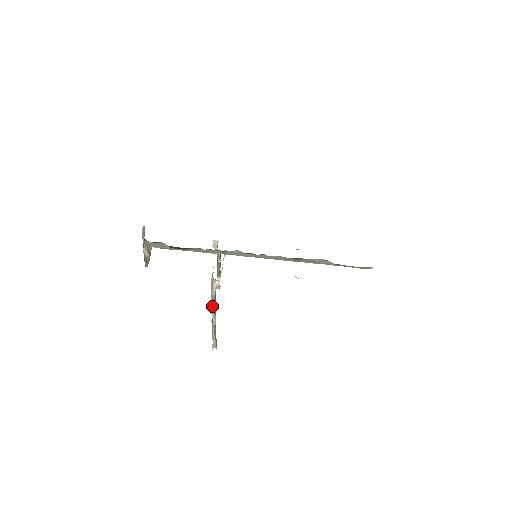
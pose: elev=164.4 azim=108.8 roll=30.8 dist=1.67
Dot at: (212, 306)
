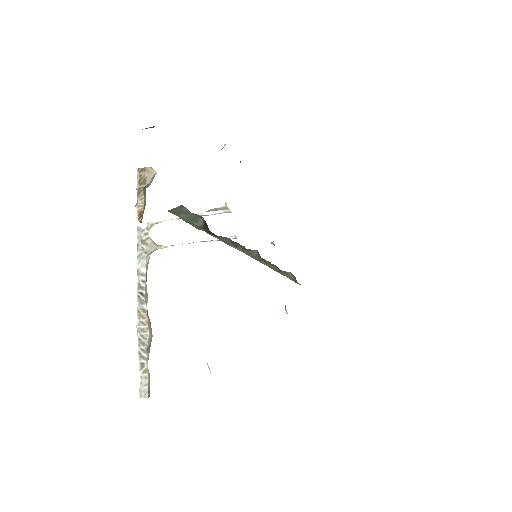
Dot at: (145, 301)
